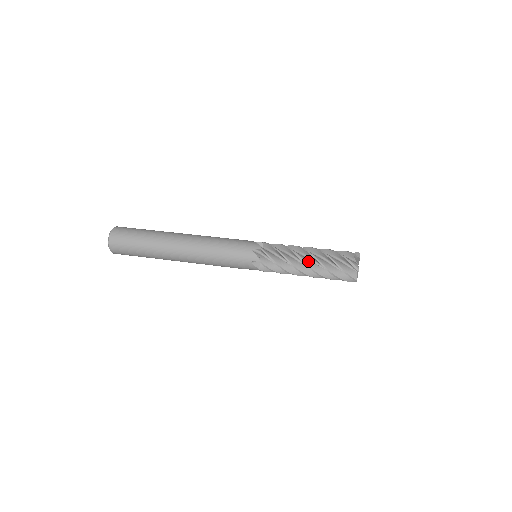
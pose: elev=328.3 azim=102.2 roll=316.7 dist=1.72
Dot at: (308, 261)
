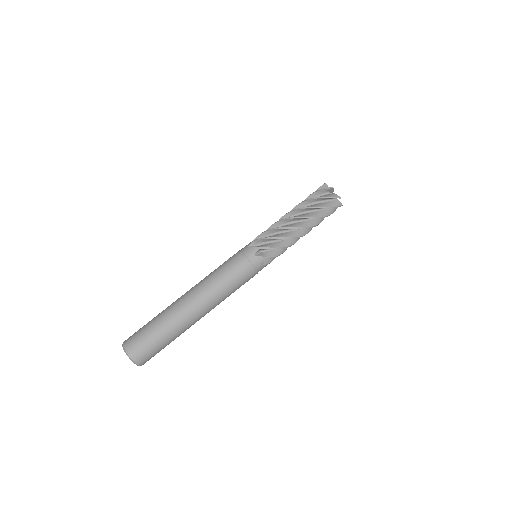
Dot at: (301, 224)
